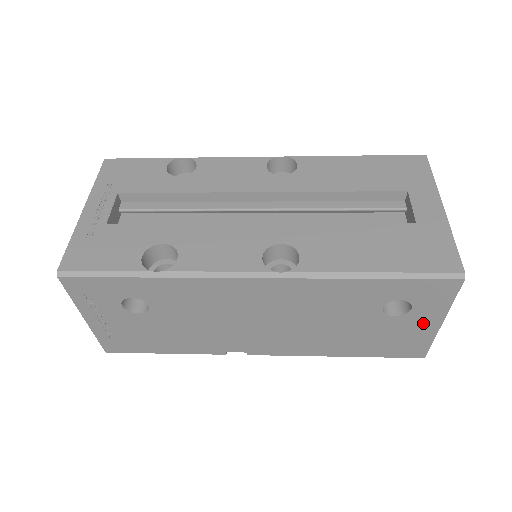
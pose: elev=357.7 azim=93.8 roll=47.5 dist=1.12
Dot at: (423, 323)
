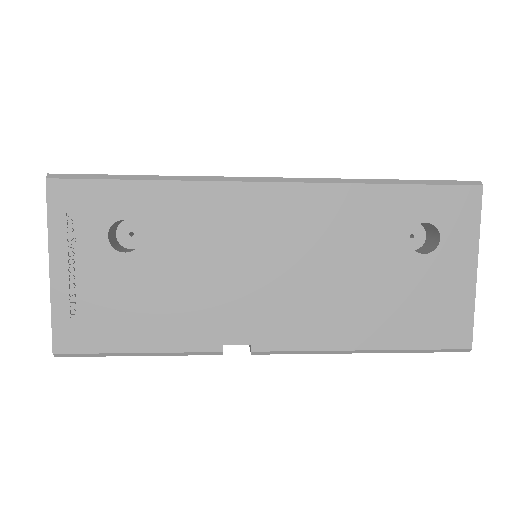
Dot at: (457, 268)
